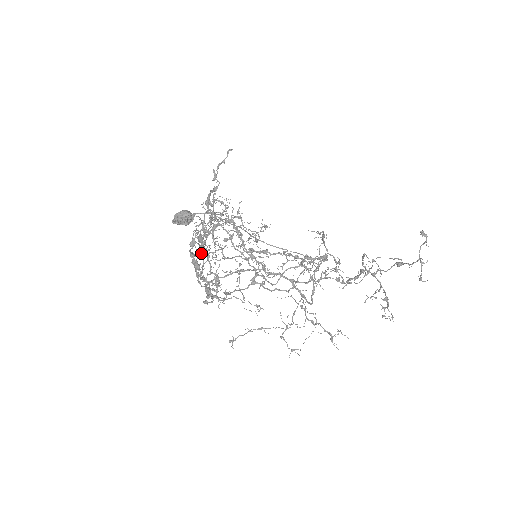
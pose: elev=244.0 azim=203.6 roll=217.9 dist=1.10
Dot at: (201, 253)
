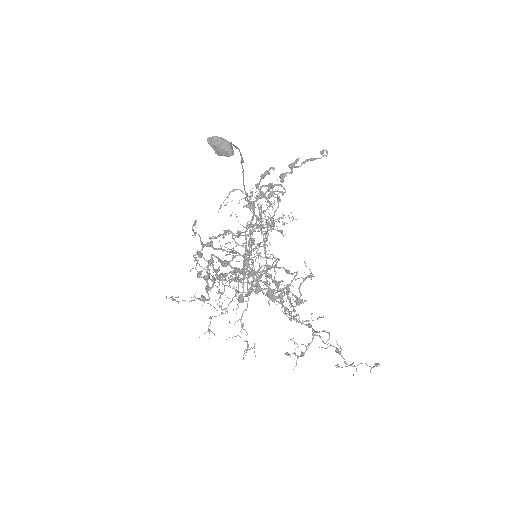
Dot at: occluded
